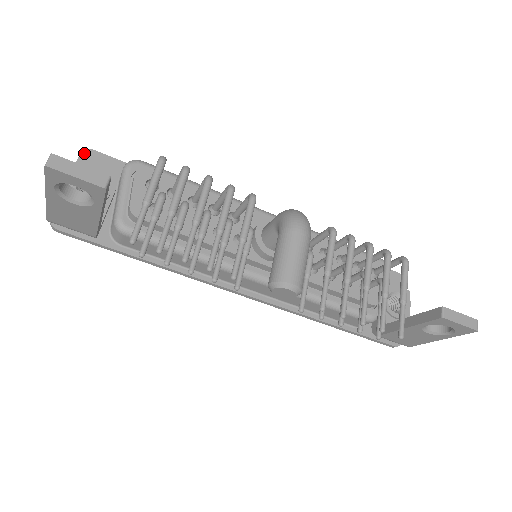
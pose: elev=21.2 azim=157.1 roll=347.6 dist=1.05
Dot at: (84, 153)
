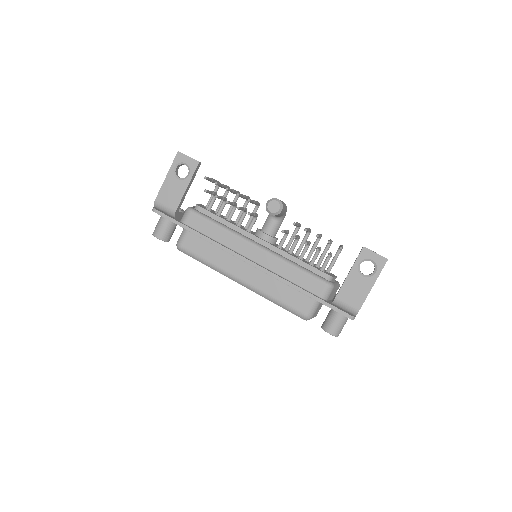
Dot at: occluded
